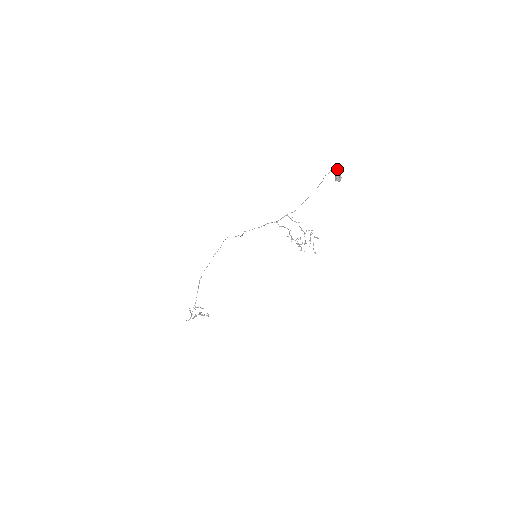
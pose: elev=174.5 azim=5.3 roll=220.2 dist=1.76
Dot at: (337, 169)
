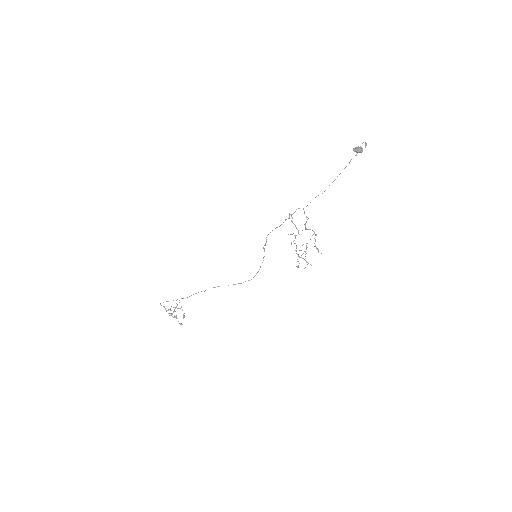
Dot at: occluded
